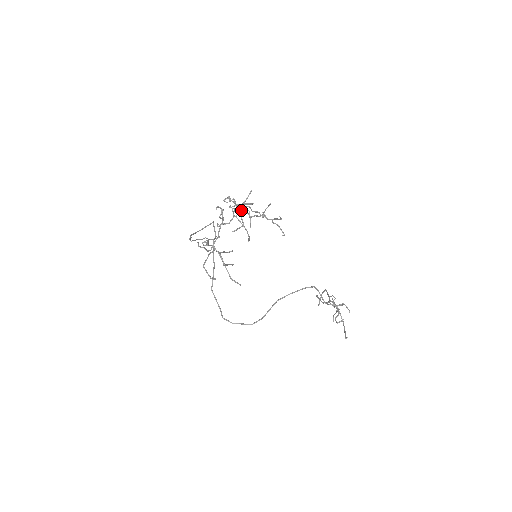
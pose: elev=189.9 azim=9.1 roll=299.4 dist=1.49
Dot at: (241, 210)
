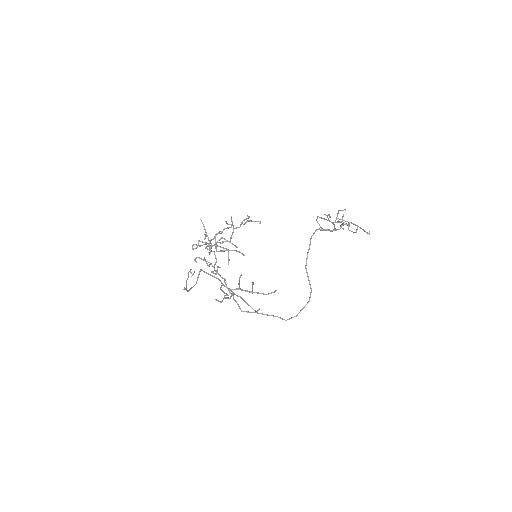
Dot at: (216, 244)
